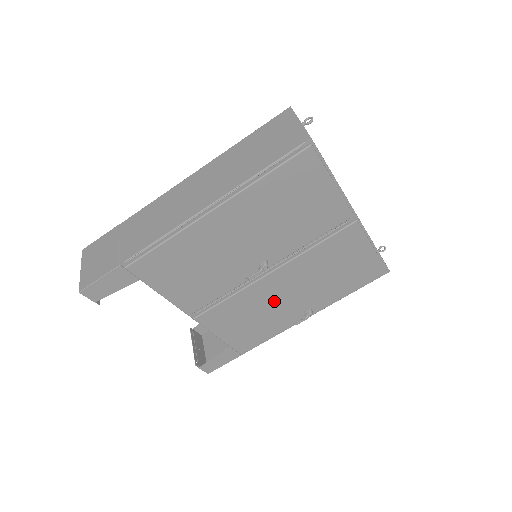
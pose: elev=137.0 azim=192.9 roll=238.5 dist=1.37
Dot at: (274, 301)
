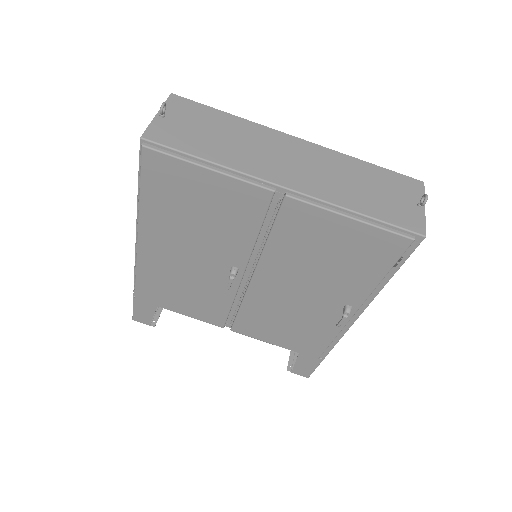
Dot at: (291, 303)
